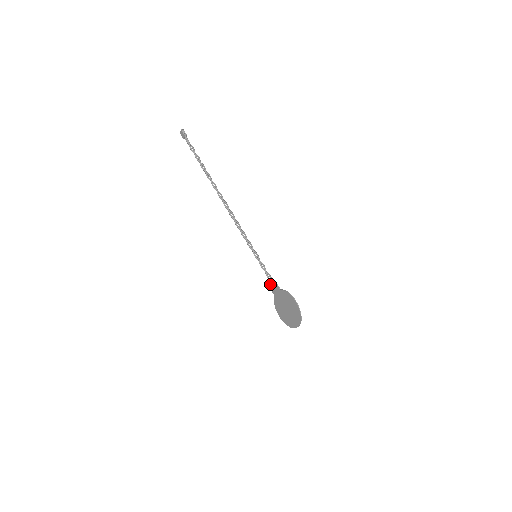
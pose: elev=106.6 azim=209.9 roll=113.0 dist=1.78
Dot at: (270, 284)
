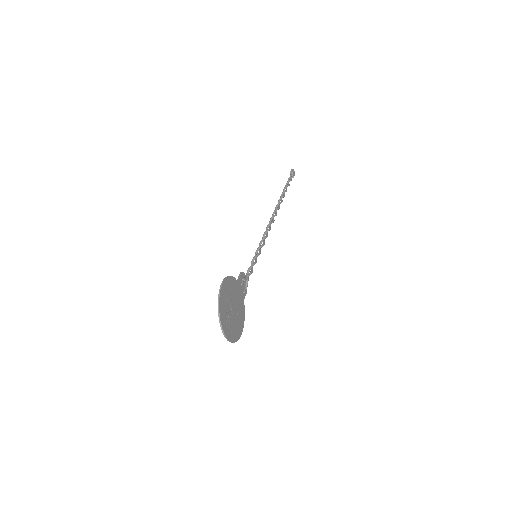
Dot at: (245, 284)
